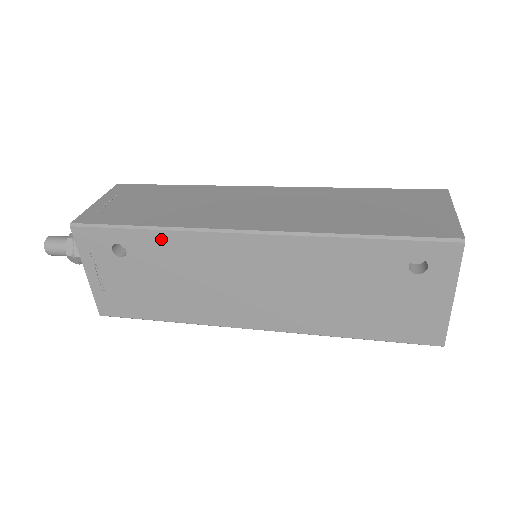
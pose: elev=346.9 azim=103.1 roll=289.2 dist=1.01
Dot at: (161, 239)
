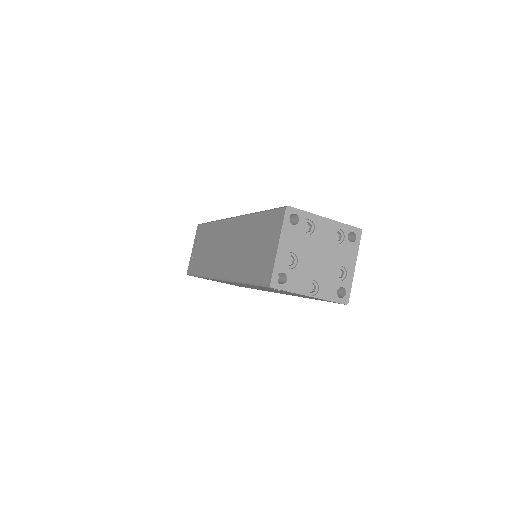
Dot at: occluded
